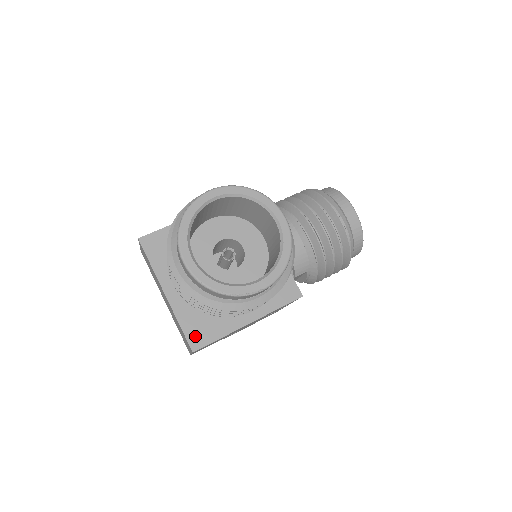
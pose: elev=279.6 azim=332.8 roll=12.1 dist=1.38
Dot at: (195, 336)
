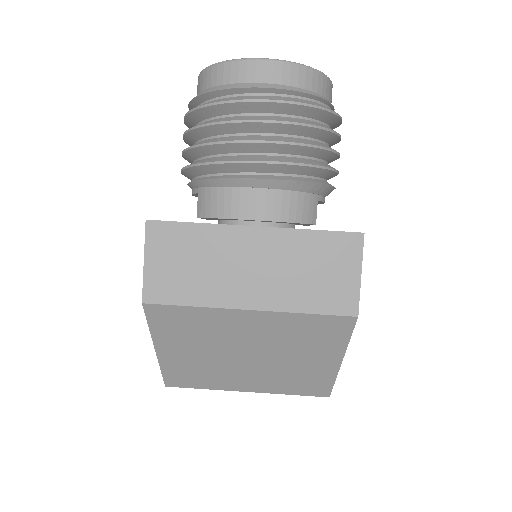
Dot at: occluded
